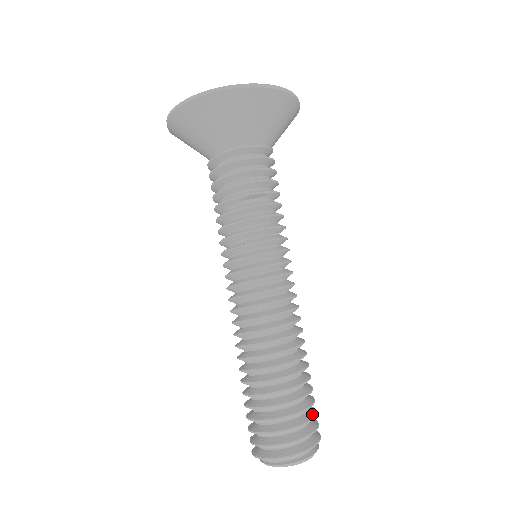
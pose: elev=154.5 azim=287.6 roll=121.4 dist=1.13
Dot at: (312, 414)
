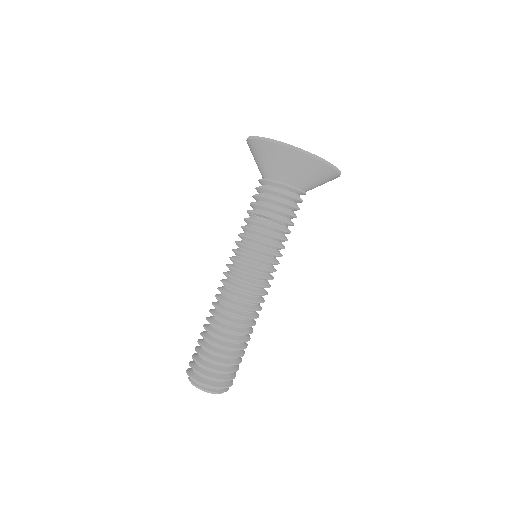
Dot at: (224, 369)
